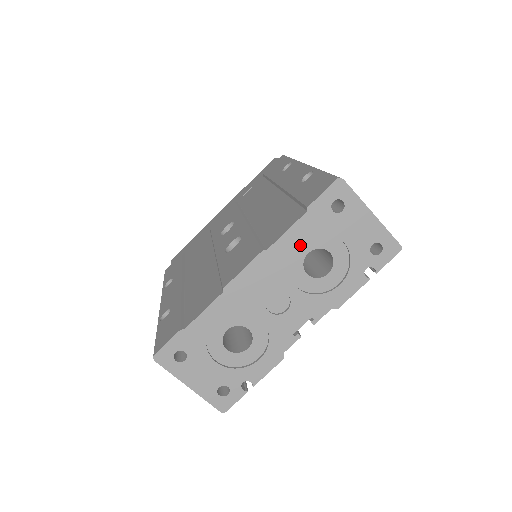
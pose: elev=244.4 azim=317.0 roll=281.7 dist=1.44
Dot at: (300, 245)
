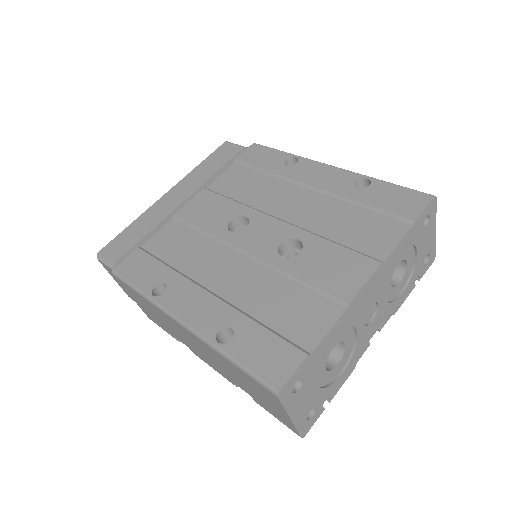
Dot at: (397, 256)
